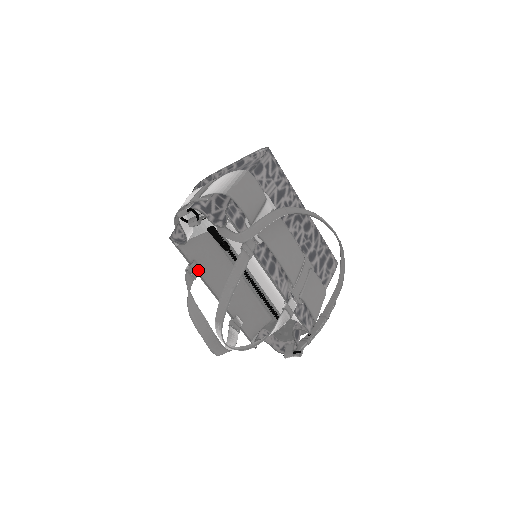
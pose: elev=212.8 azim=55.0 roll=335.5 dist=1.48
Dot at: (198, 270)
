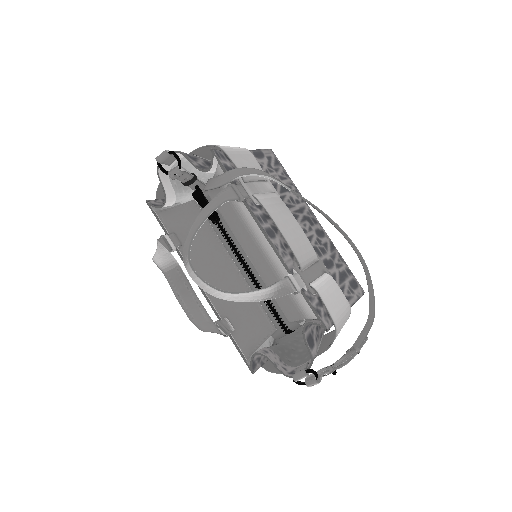
Dot at: (178, 244)
